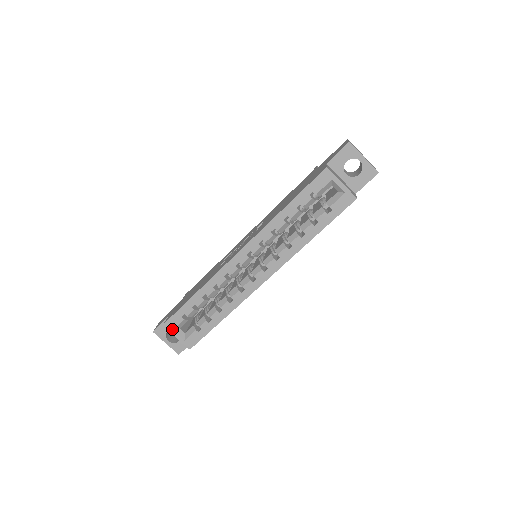
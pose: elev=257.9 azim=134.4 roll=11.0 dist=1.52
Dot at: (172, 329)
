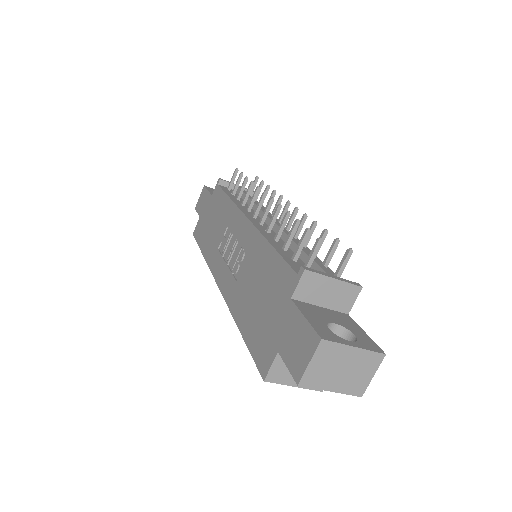
Dot at: occluded
